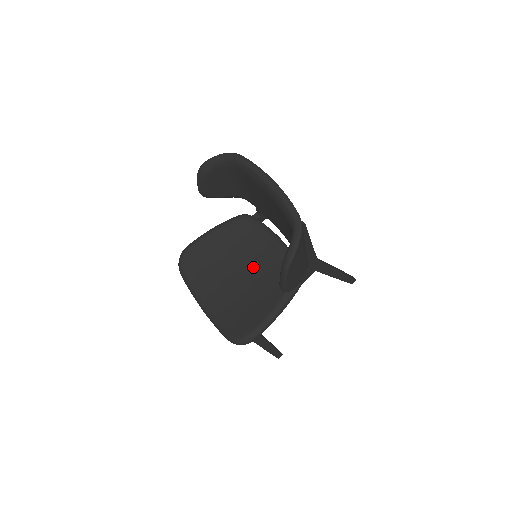
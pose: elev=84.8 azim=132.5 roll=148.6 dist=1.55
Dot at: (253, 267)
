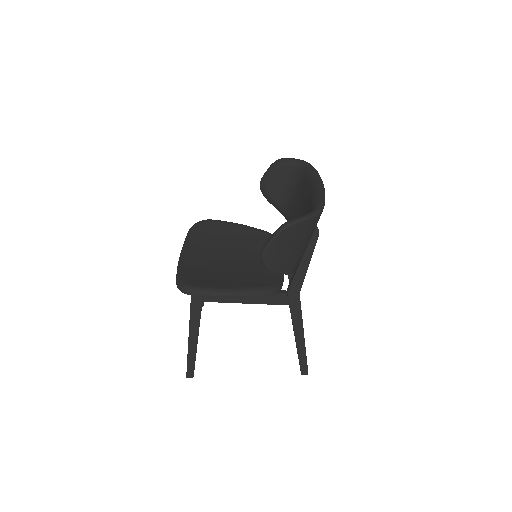
Dot at: (246, 262)
